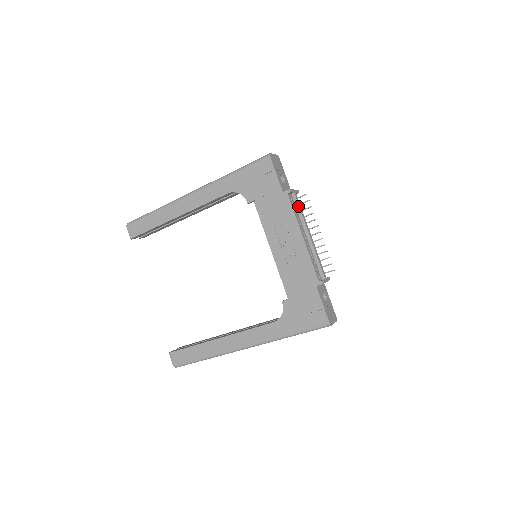
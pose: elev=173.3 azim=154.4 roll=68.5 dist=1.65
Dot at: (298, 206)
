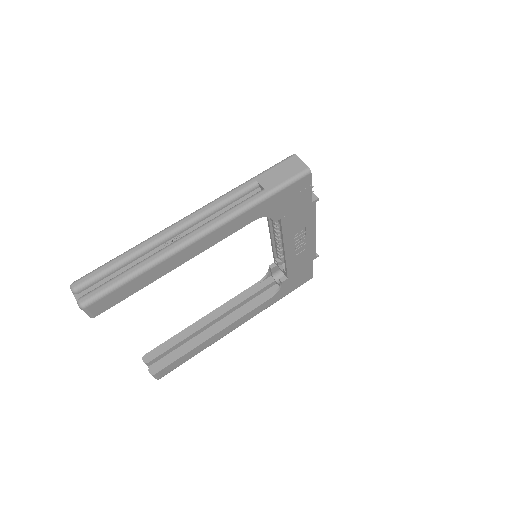
Dot at: occluded
